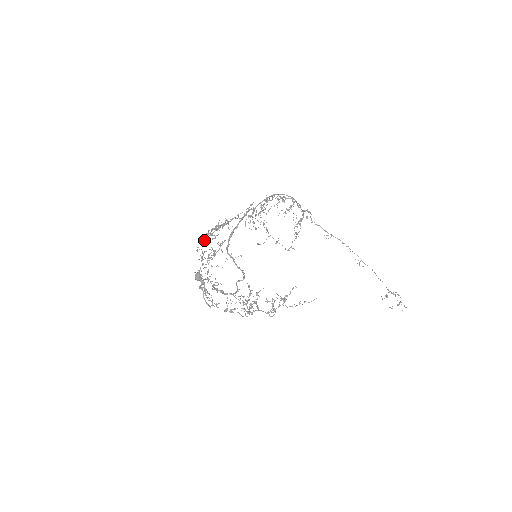
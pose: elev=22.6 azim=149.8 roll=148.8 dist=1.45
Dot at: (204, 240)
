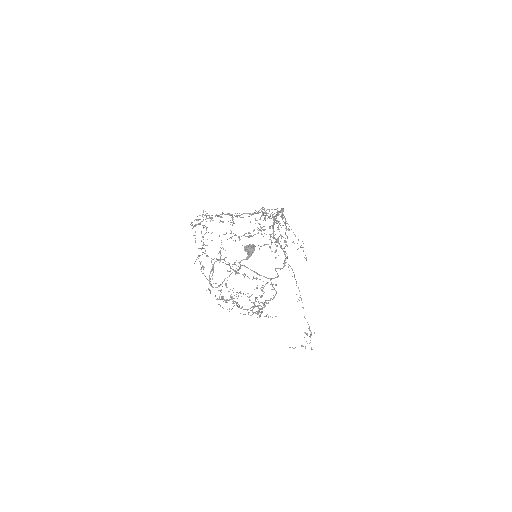
Dot at: occluded
